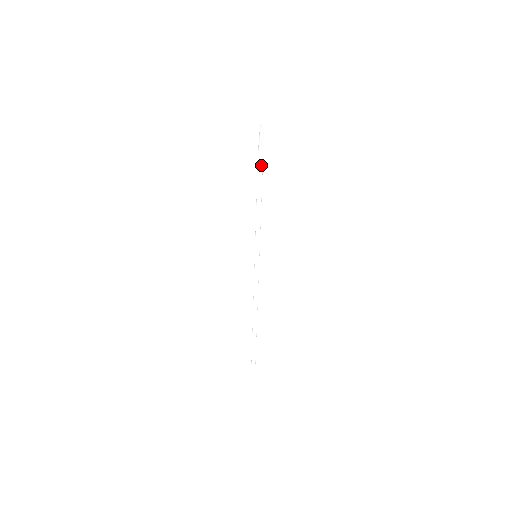
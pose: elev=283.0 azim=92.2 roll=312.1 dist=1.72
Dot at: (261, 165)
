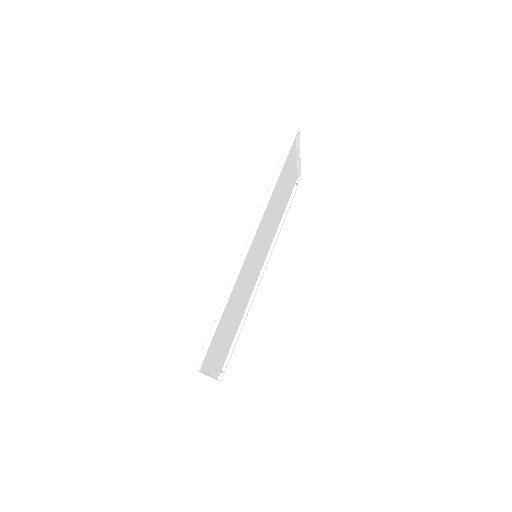
Dot at: (294, 136)
